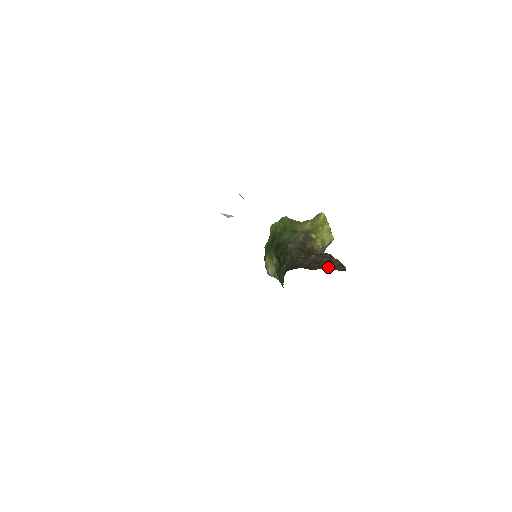
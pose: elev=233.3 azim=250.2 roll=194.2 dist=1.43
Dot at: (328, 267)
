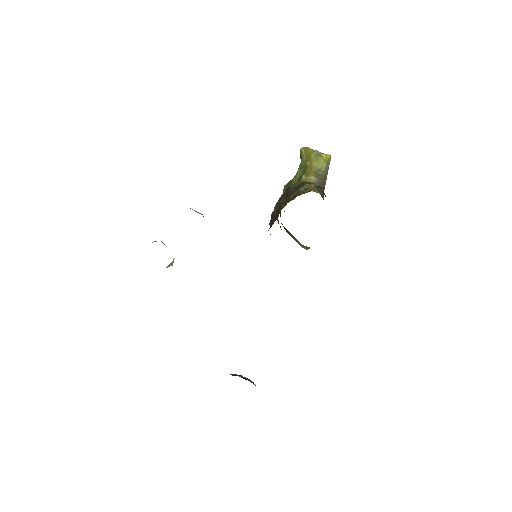
Dot at: occluded
